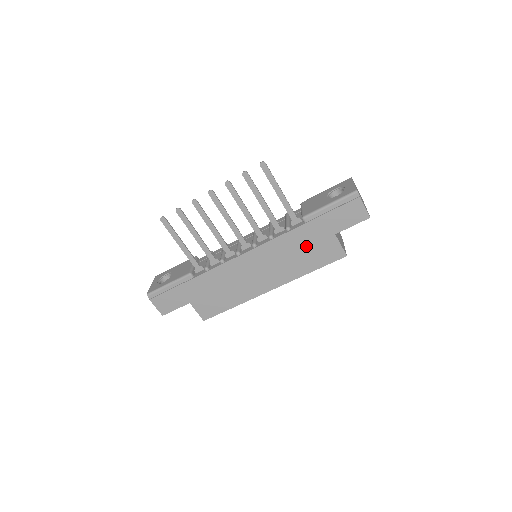
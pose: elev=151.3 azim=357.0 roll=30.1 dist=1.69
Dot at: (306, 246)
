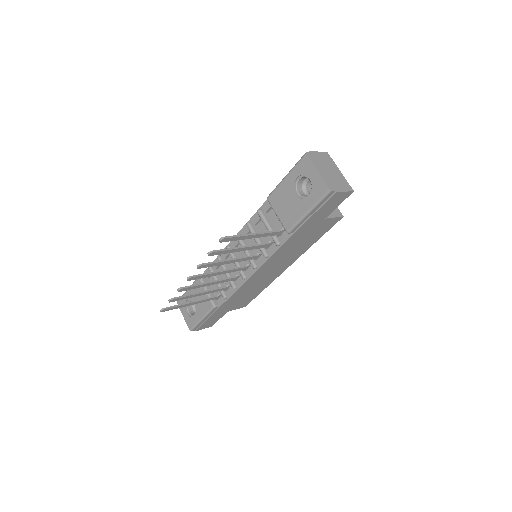
Dot at: (302, 239)
